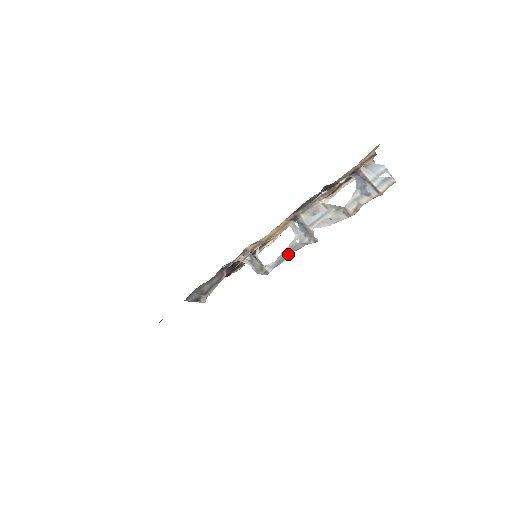
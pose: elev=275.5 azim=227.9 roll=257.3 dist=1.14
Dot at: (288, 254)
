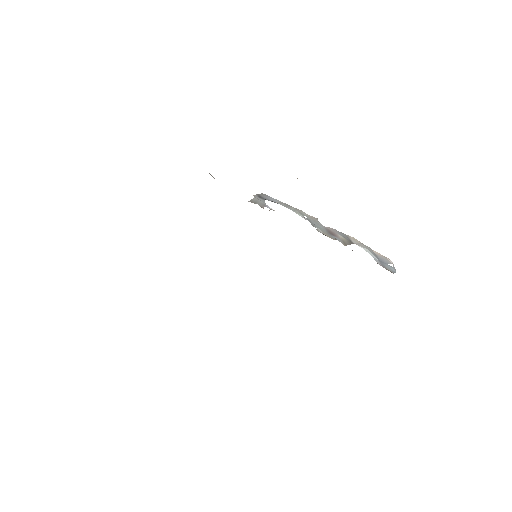
Dot at: (290, 208)
